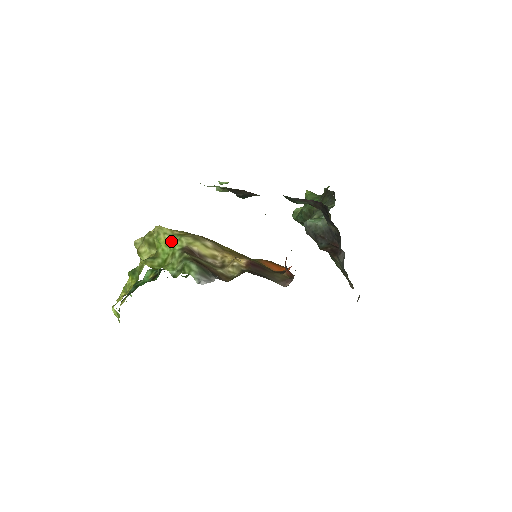
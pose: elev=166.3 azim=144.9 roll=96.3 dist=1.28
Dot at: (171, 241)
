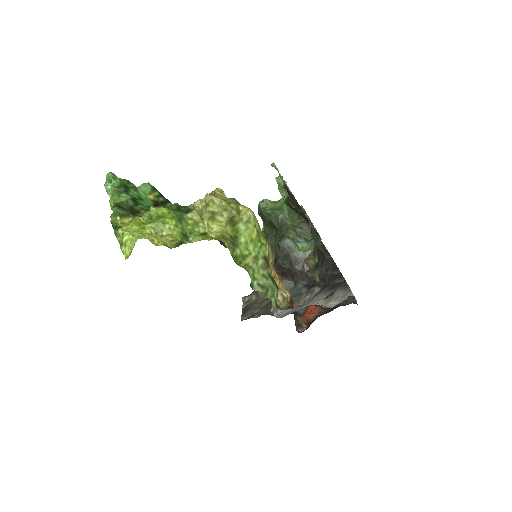
Dot at: (258, 240)
